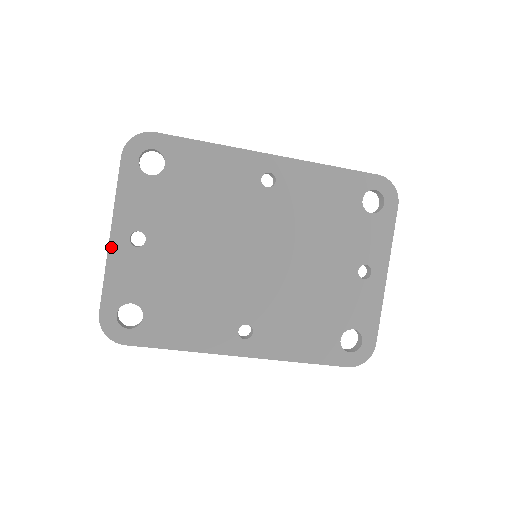
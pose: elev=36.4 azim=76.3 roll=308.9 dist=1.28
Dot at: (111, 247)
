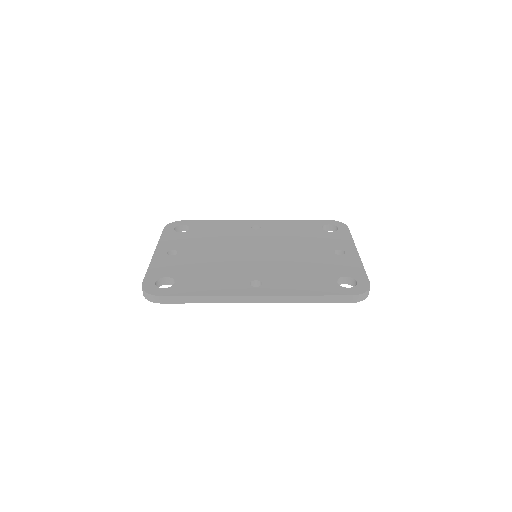
Dot at: (154, 257)
